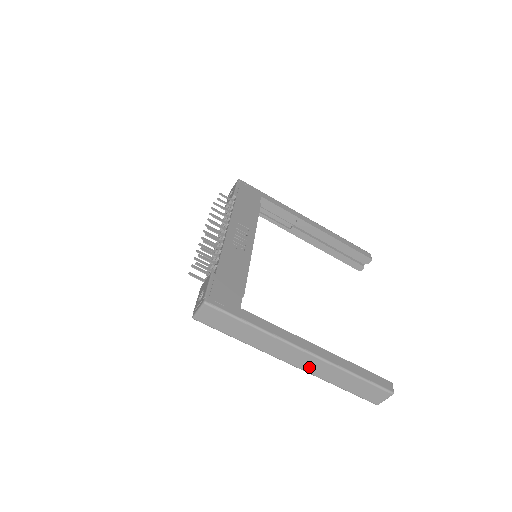
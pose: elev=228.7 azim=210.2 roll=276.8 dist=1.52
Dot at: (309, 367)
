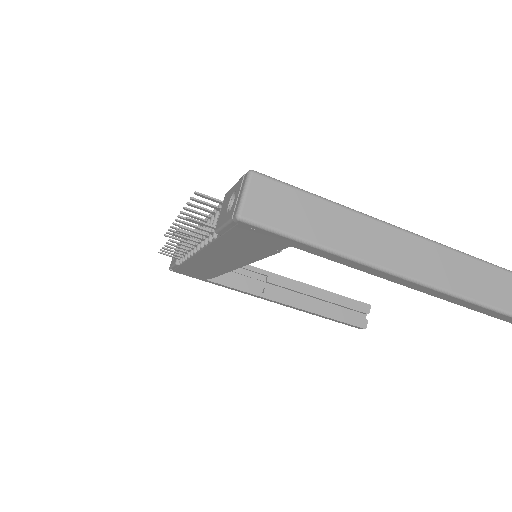
Dot at: (448, 277)
